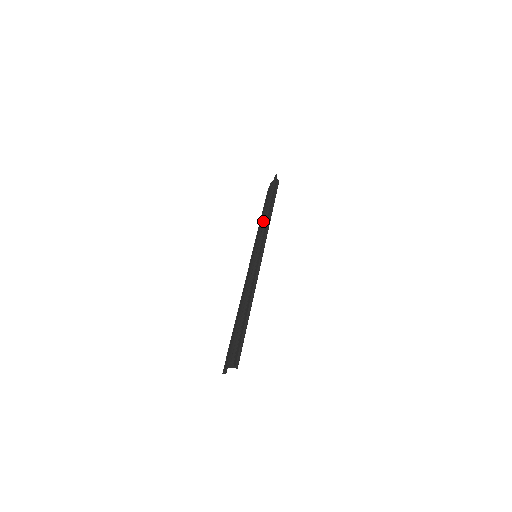
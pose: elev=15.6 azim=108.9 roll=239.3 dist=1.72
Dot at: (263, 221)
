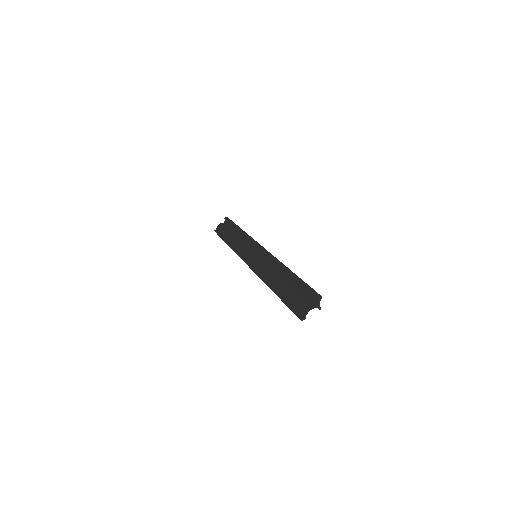
Dot at: (240, 240)
